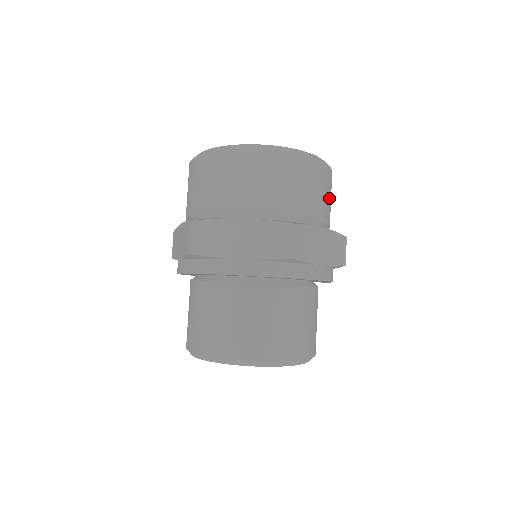
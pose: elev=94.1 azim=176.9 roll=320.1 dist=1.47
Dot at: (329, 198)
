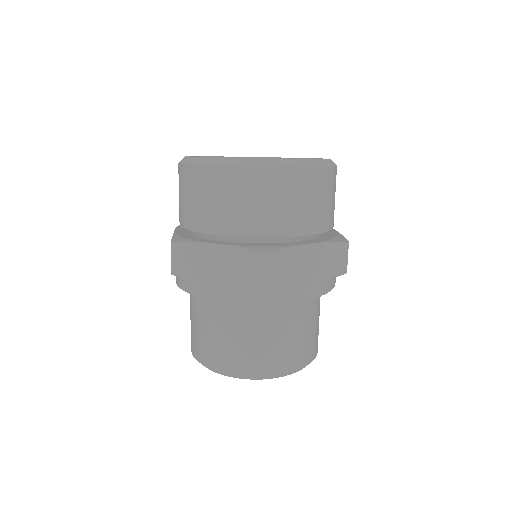
Dot at: occluded
